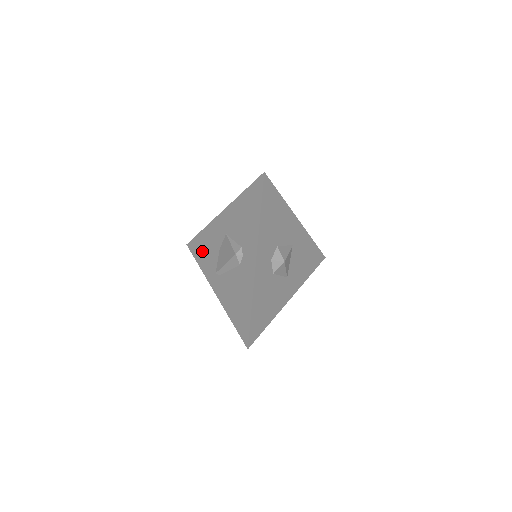
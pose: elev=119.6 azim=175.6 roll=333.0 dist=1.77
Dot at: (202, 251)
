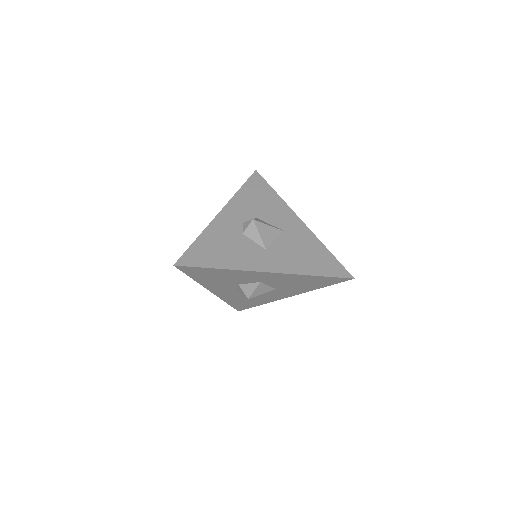
Dot at: occluded
